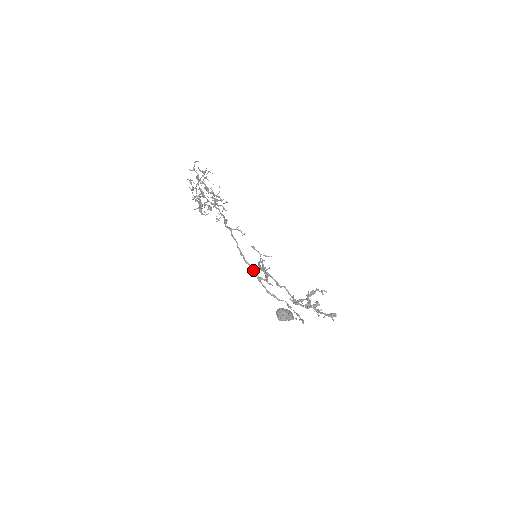
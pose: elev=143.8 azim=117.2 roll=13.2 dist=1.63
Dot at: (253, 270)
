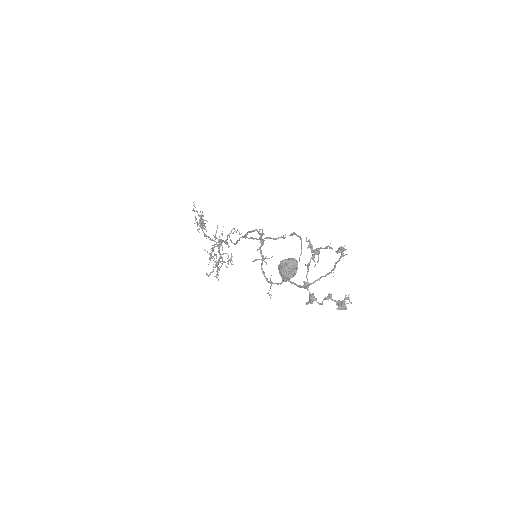
Dot at: (246, 234)
